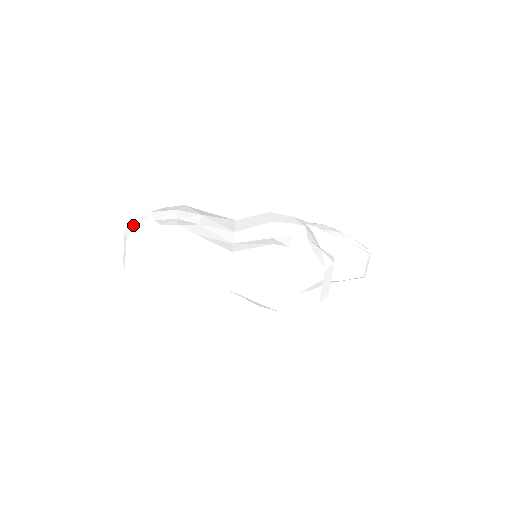
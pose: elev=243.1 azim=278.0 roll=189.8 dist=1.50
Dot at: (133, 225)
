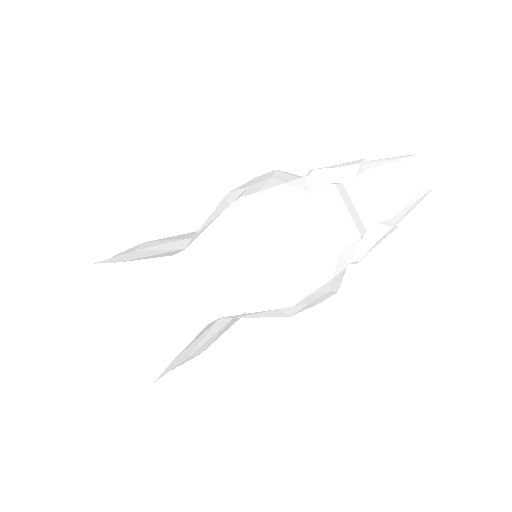
Dot at: occluded
